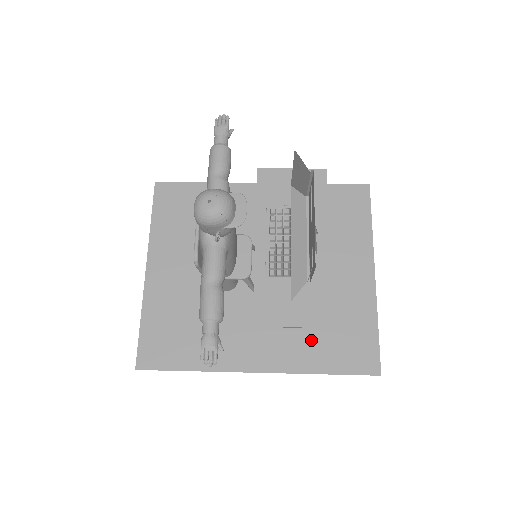
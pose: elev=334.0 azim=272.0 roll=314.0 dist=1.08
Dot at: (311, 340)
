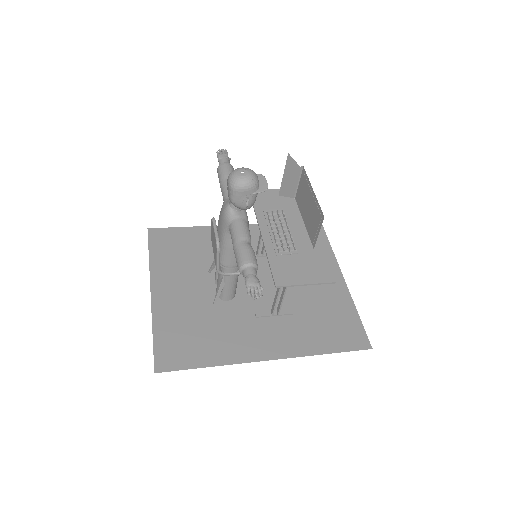
Dot at: (309, 330)
